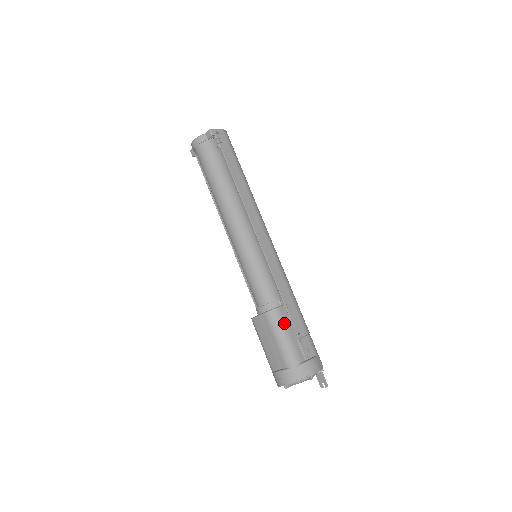
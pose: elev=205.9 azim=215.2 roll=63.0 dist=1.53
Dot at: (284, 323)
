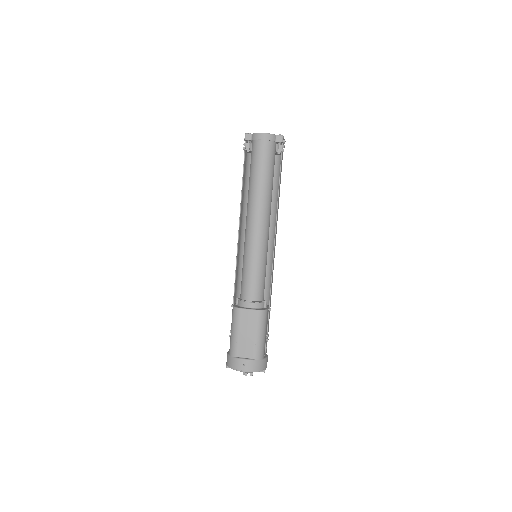
Dot at: (266, 323)
